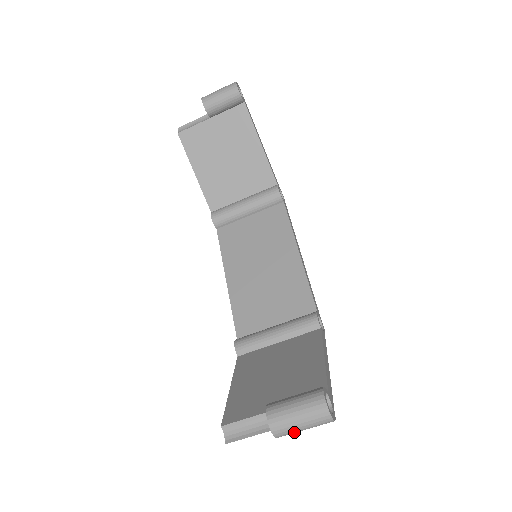
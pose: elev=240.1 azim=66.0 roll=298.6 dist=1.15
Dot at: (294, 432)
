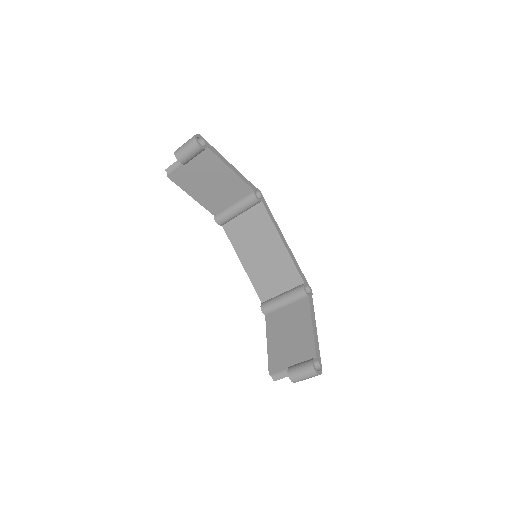
Dot at: (304, 379)
